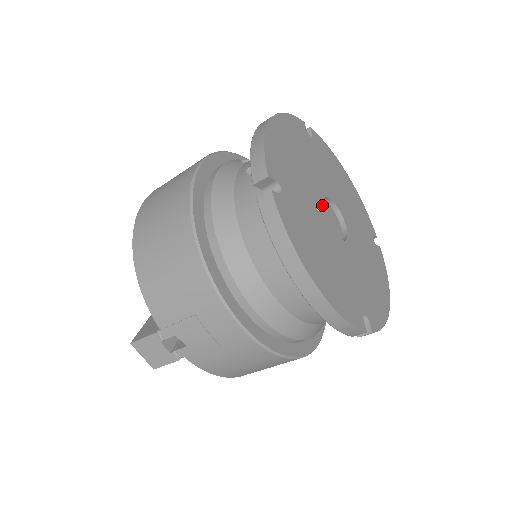
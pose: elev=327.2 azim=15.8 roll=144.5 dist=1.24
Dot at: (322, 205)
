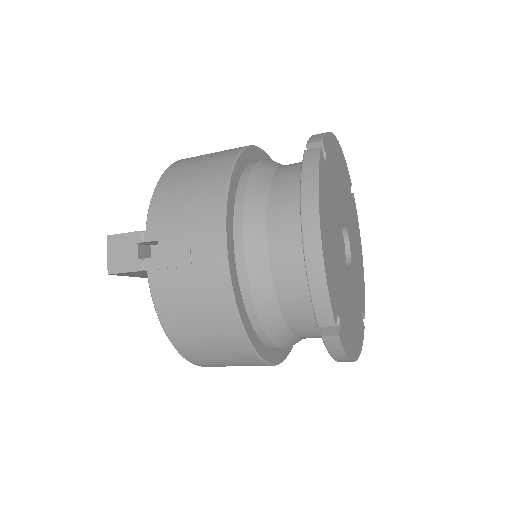
Dot at: (342, 223)
